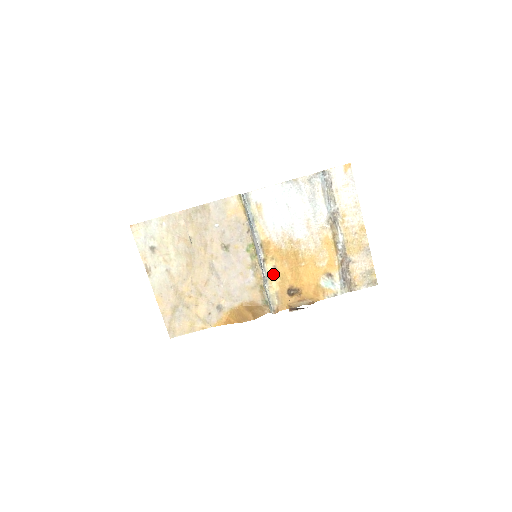
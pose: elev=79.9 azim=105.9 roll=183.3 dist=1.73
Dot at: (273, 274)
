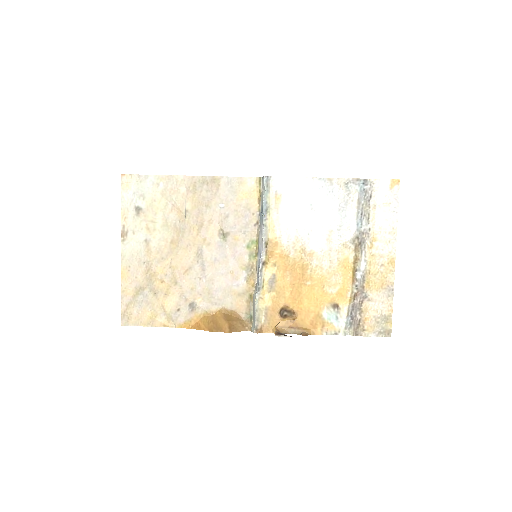
Dot at: (269, 284)
